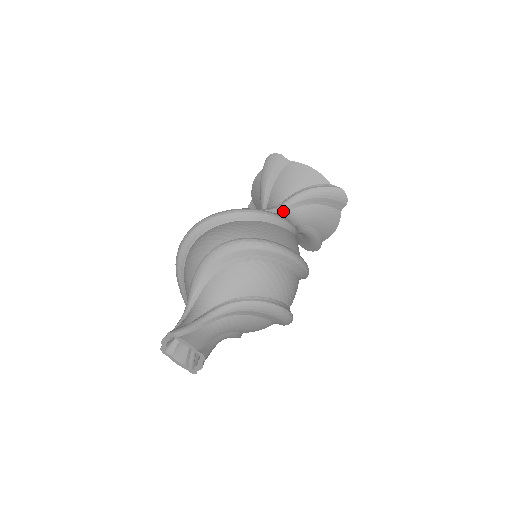
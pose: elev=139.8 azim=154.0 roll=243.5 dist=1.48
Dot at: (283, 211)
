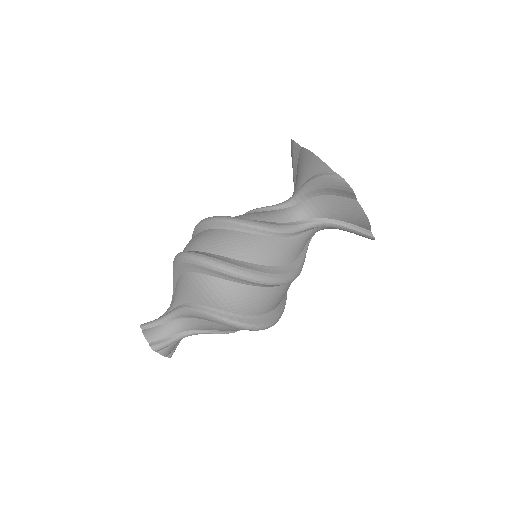
Dot at: (310, 229)
